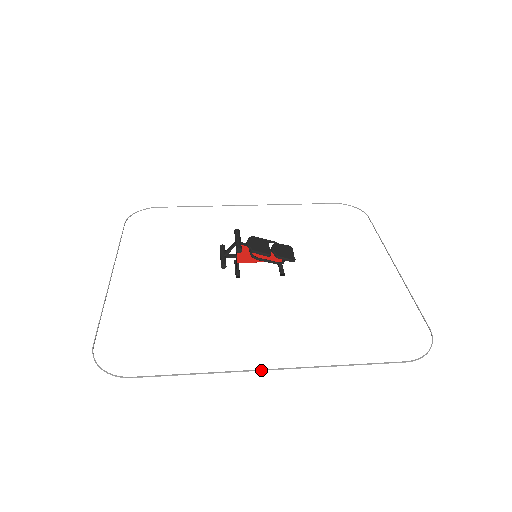
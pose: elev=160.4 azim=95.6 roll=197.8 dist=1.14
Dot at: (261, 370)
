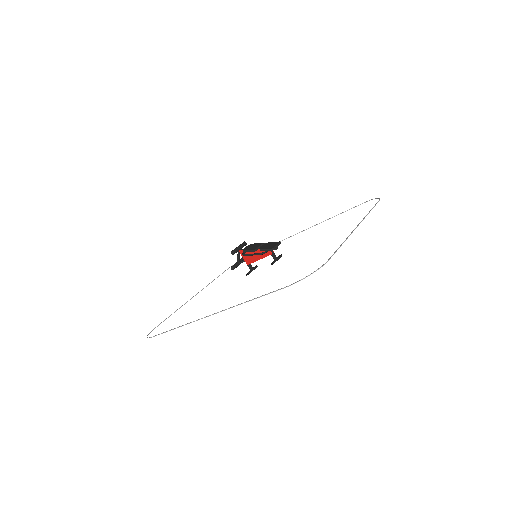
Dot at: (204, 317)
